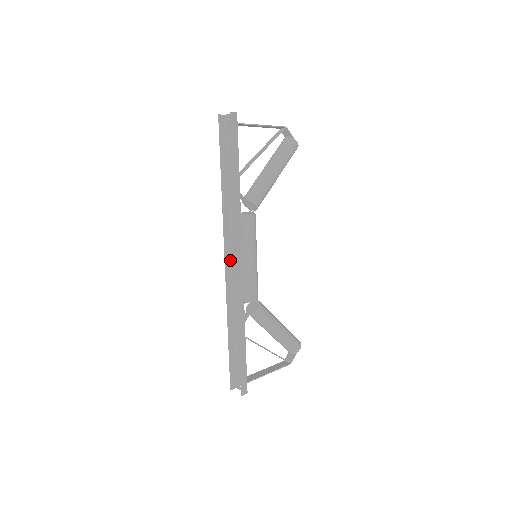
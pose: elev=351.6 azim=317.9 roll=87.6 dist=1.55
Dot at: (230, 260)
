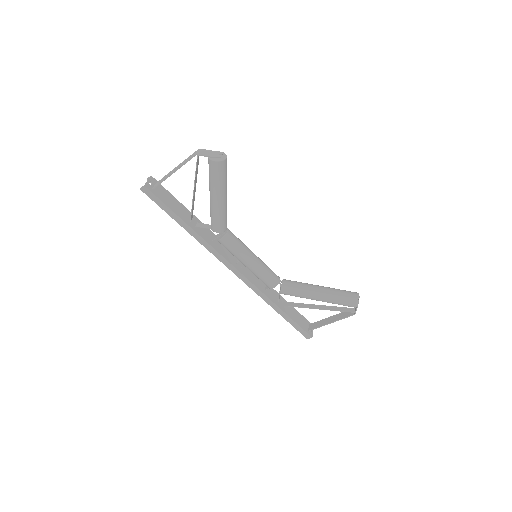
Dot at: occluded
